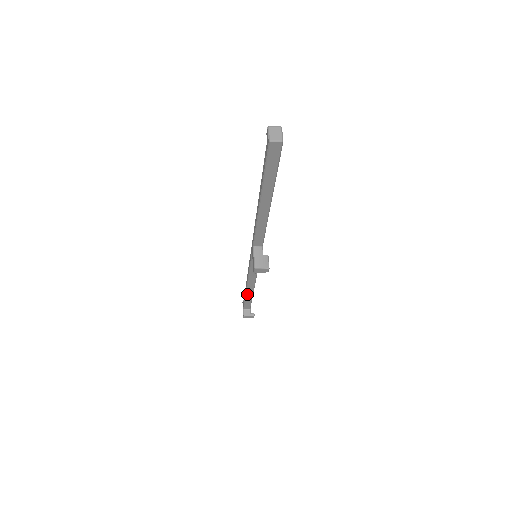
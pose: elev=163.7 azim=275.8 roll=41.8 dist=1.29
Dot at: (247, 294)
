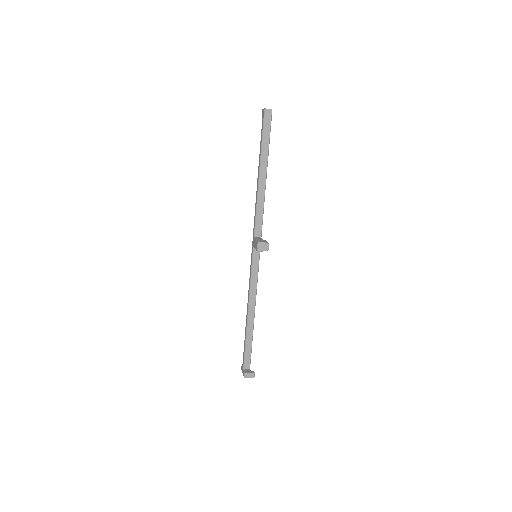
Dot at: (248, 332)
